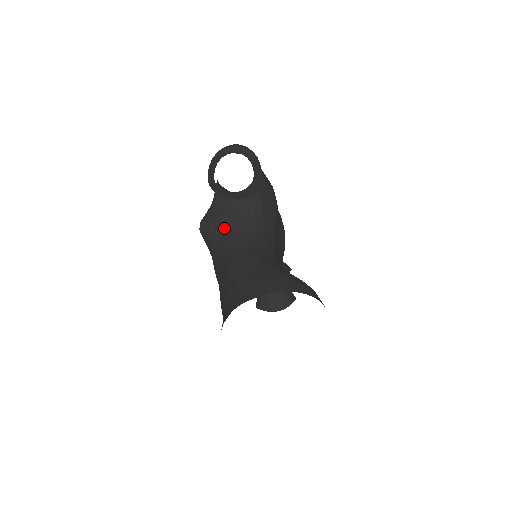
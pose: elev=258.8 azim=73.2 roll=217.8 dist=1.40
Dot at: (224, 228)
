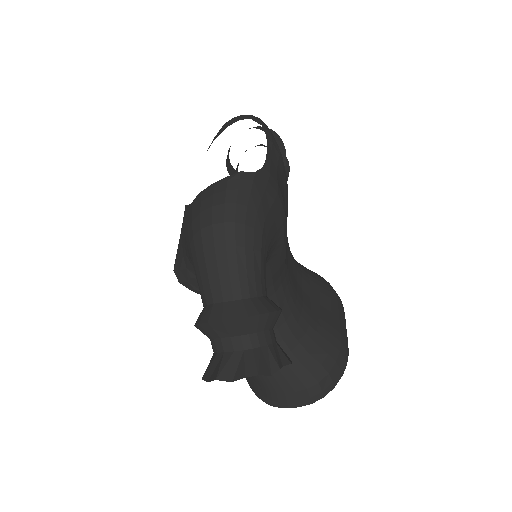
Dot at: occluded
